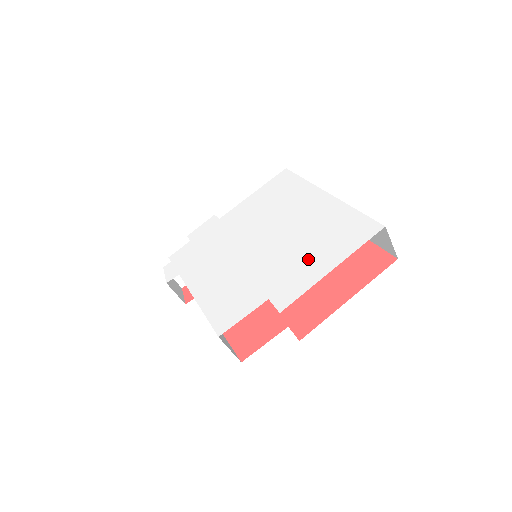
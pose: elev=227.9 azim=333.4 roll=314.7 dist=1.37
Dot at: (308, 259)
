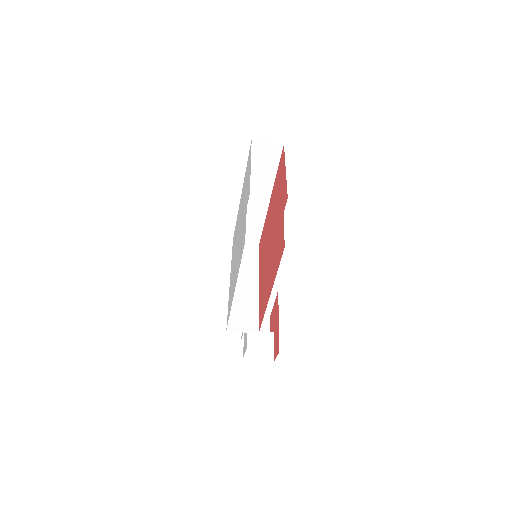
Dot at: (246, 187)
